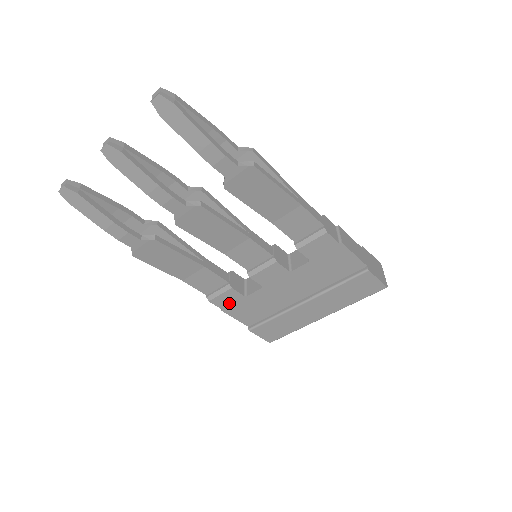
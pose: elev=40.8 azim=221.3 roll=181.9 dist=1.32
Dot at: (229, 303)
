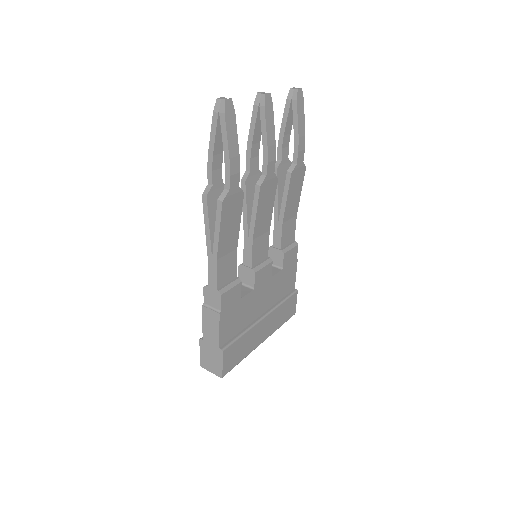
Dot at: (229, 304)
